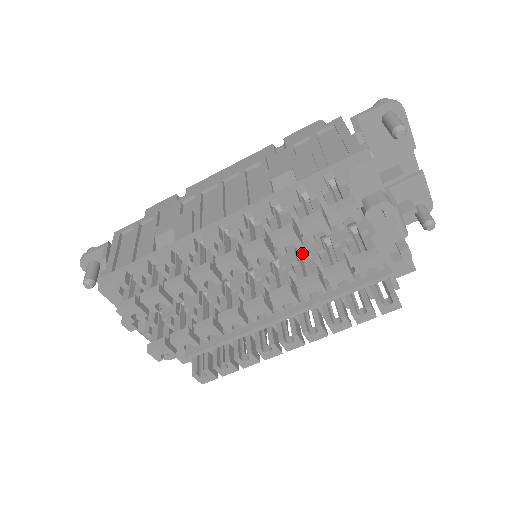
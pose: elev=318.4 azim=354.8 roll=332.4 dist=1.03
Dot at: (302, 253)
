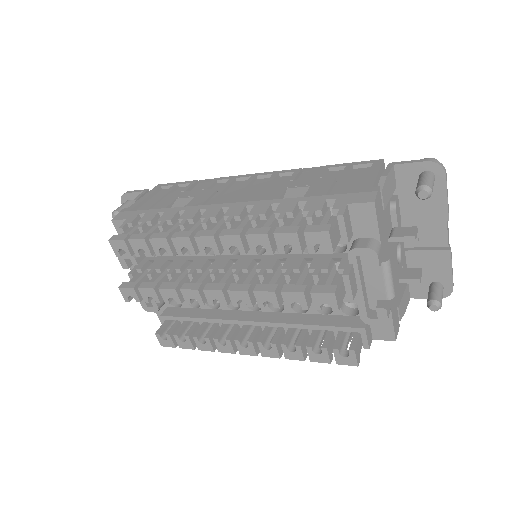
Dot at: occluded
